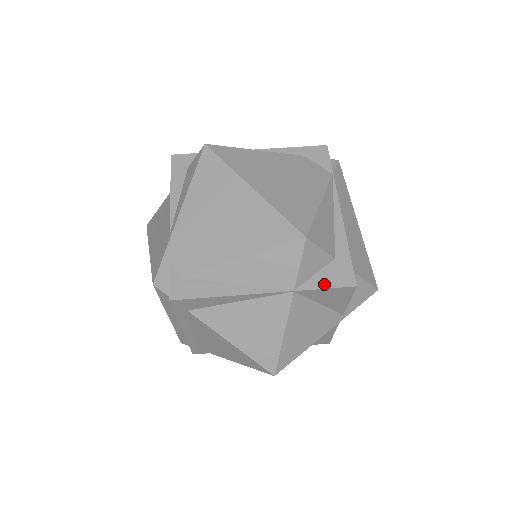
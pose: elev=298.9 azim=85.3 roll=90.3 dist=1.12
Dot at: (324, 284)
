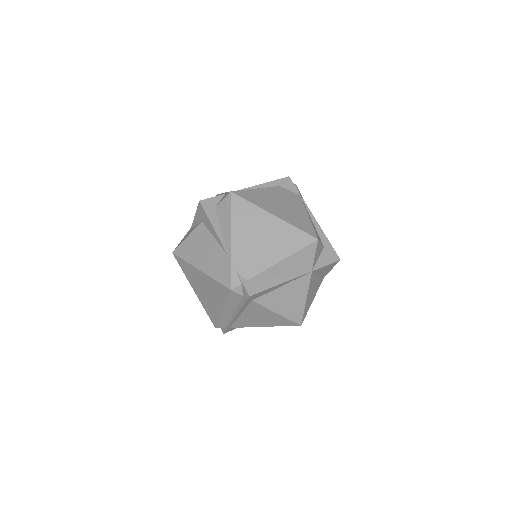
Dot at: (325, 263)
